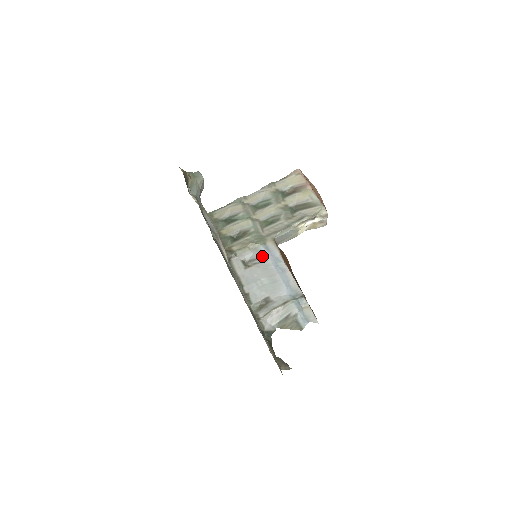
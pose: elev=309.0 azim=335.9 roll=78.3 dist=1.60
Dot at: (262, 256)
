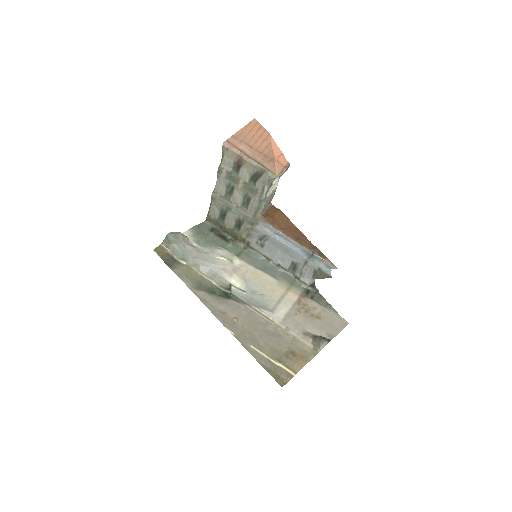
Dot at: (264, 235)
